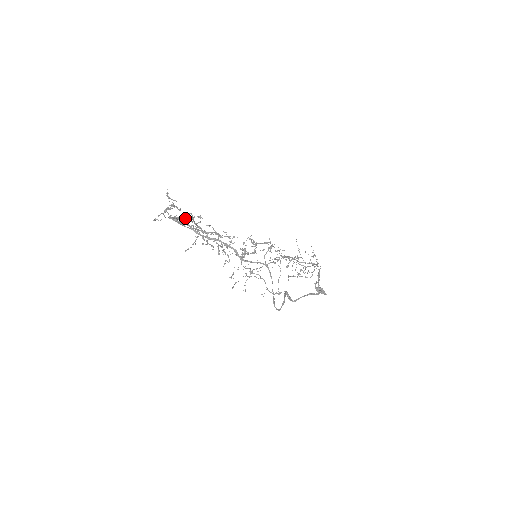
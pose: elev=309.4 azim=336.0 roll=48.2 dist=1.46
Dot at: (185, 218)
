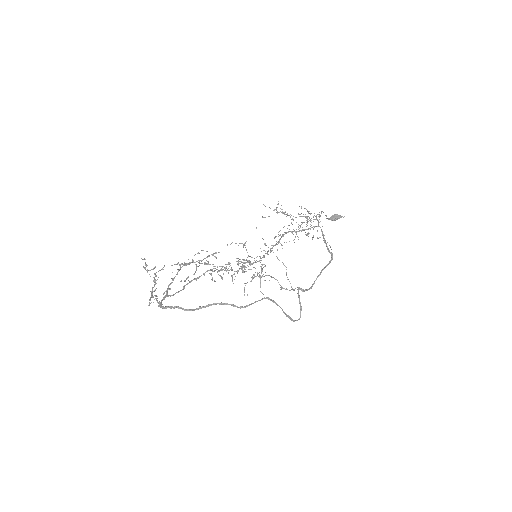
Dot at: (173, 280)
